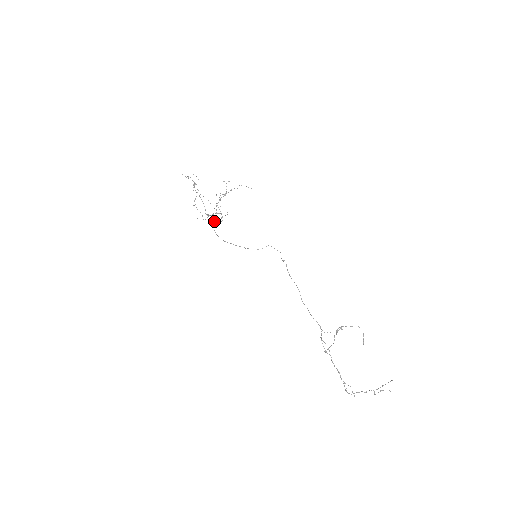
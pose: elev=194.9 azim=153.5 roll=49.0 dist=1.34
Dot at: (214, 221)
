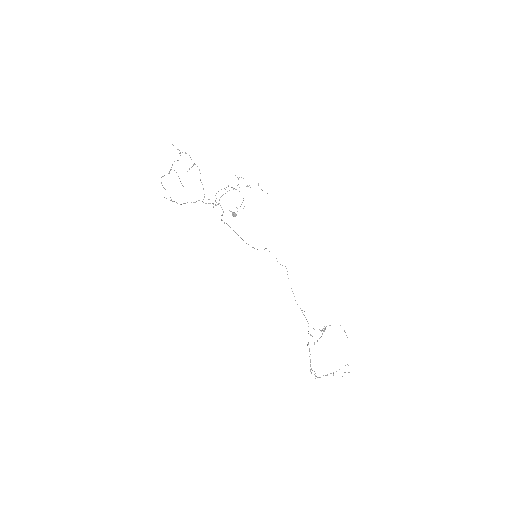
Dot at: (236, 215)
